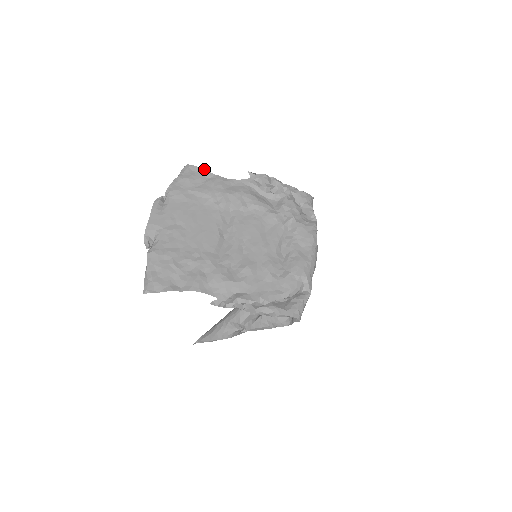
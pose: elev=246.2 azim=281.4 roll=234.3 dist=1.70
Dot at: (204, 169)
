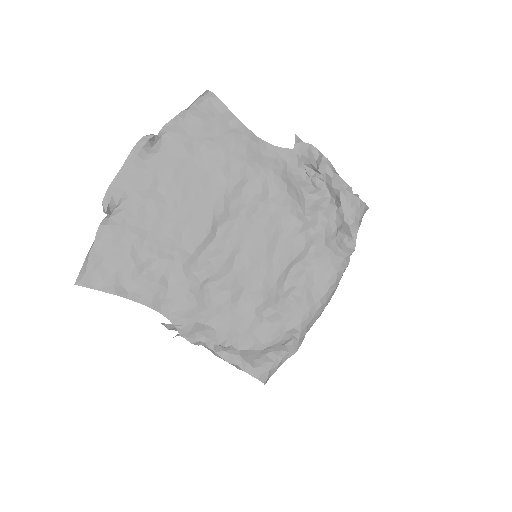
Dot at: occluded
